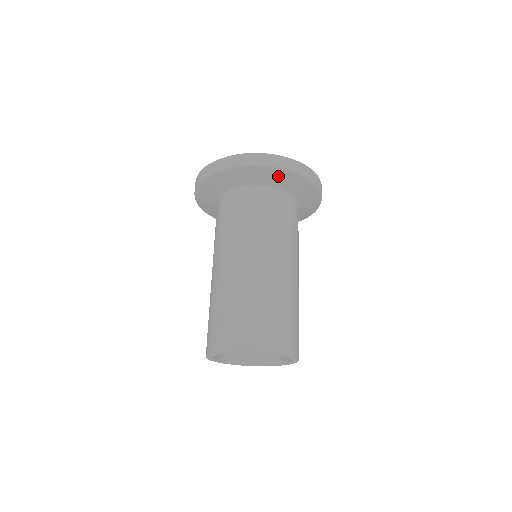
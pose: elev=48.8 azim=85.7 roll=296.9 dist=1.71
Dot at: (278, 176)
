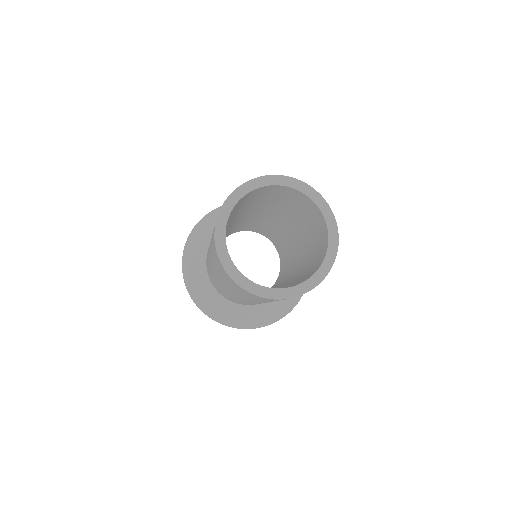
Dot at: occluded
